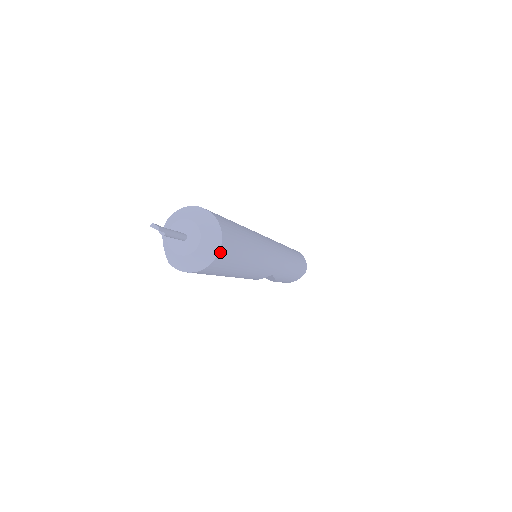
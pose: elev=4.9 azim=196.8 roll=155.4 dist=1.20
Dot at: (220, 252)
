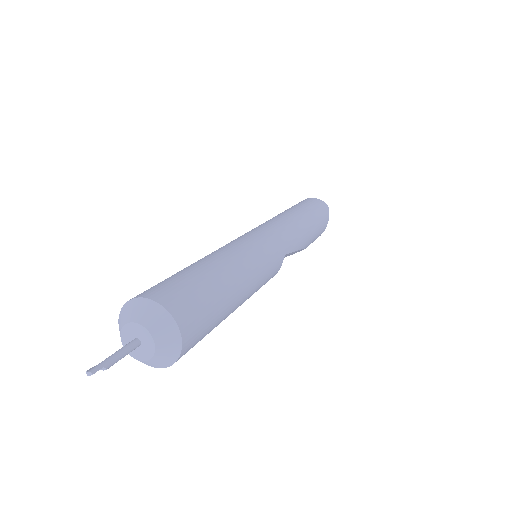
Dot at: (178, 320)
